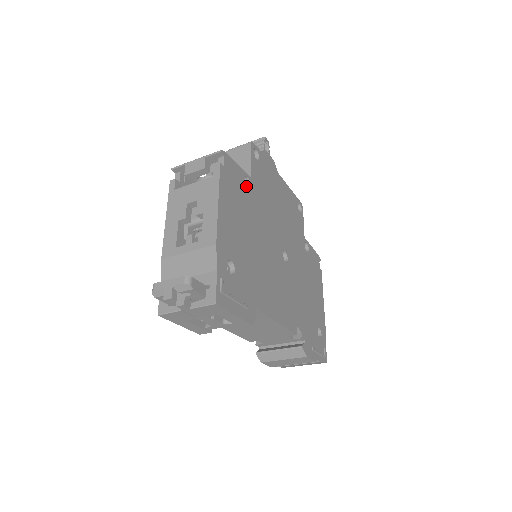
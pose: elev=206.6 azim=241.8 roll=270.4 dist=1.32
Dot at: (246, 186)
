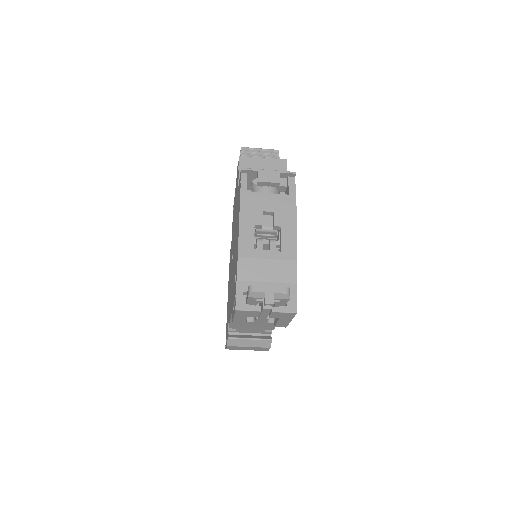
Dot at: occluded
